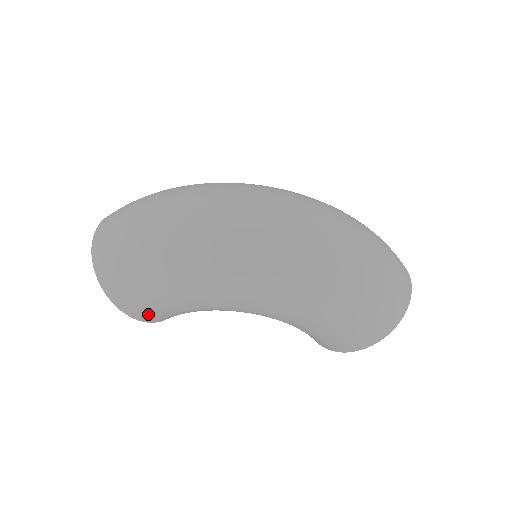
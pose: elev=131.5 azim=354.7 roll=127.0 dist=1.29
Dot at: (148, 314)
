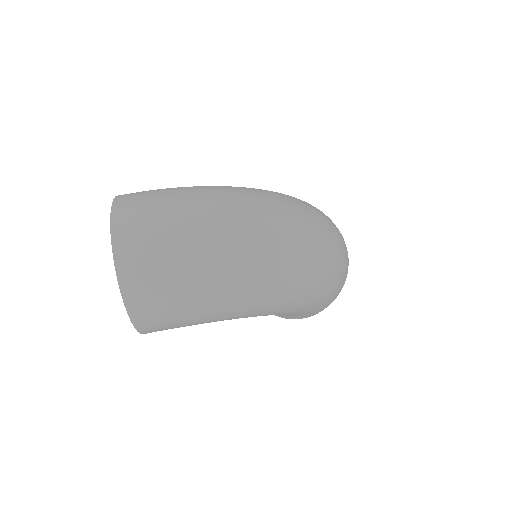
Dot at: occluded
